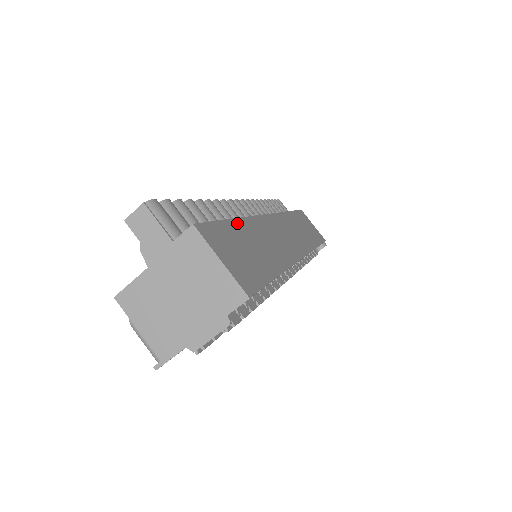
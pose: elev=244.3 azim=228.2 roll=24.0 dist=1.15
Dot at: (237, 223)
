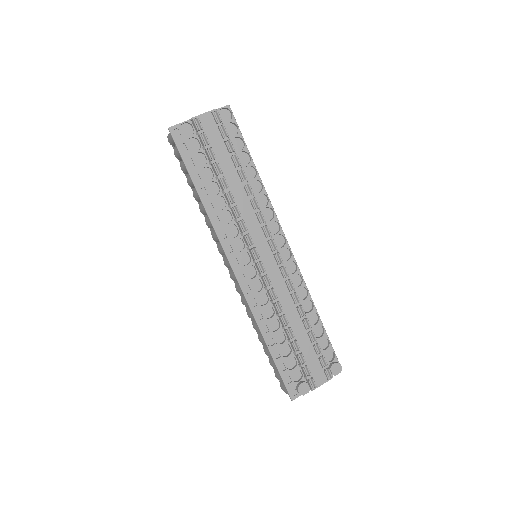
Dot at: occluded
